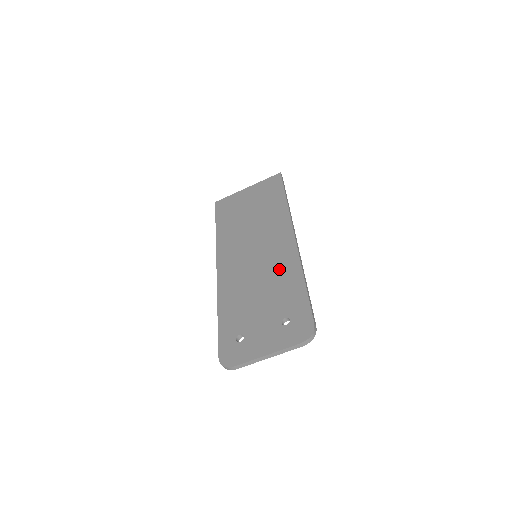
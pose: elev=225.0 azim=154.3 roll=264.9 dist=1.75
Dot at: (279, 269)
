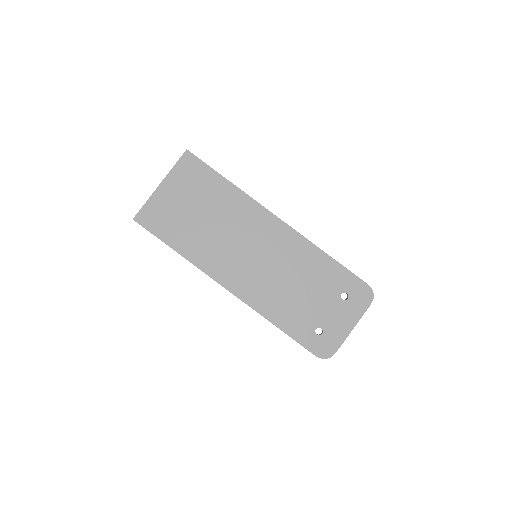
Dot at: (296, 258)
